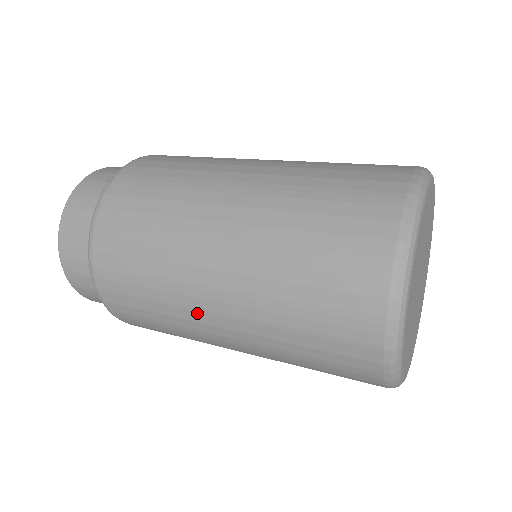
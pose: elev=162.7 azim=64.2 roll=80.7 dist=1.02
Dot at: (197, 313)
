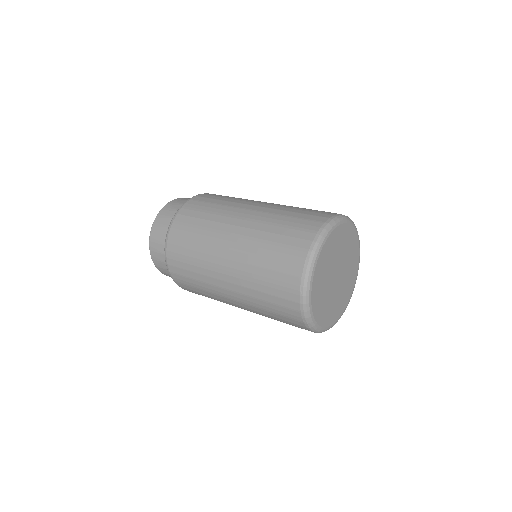
Dot at: (217, 249)
